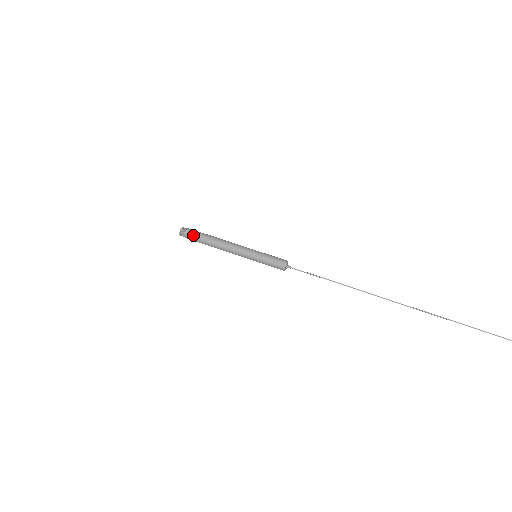
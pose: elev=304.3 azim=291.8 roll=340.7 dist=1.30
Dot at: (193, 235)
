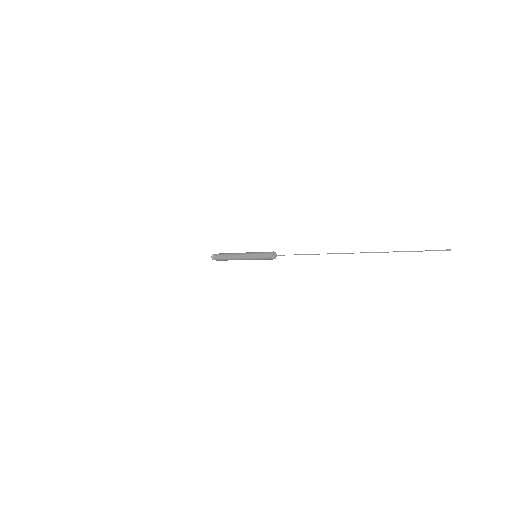
Dot at: (218, 256)
